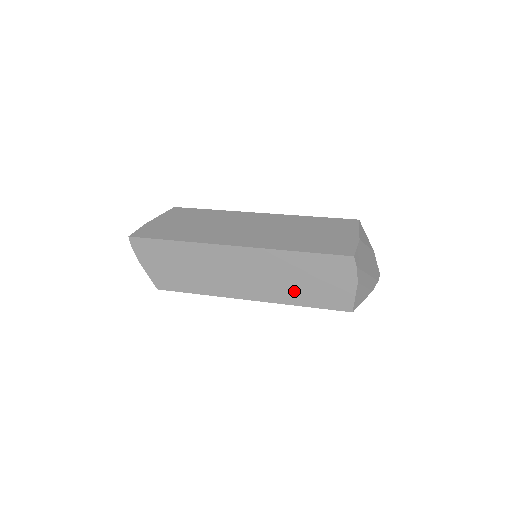
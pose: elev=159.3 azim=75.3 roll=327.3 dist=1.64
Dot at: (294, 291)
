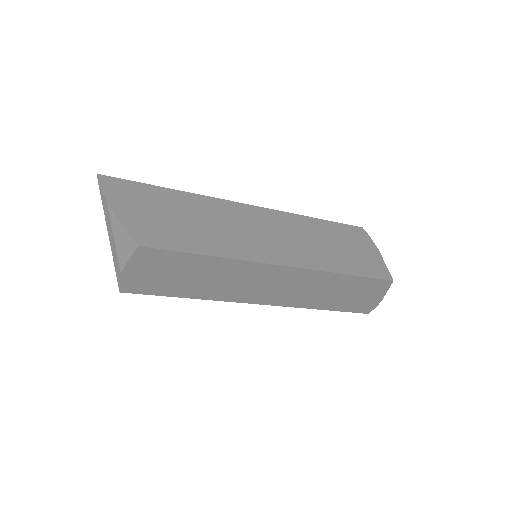
Dot at: (330, 256)
